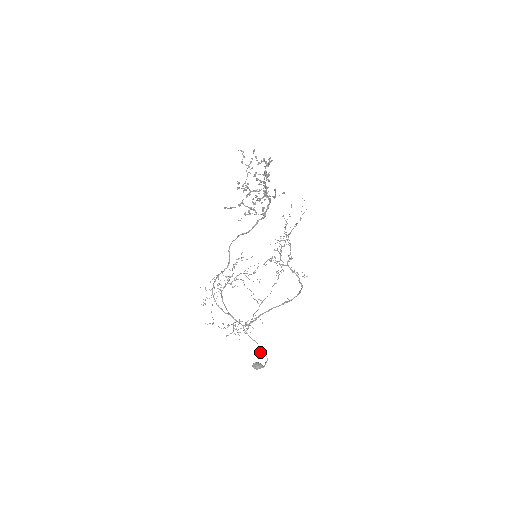
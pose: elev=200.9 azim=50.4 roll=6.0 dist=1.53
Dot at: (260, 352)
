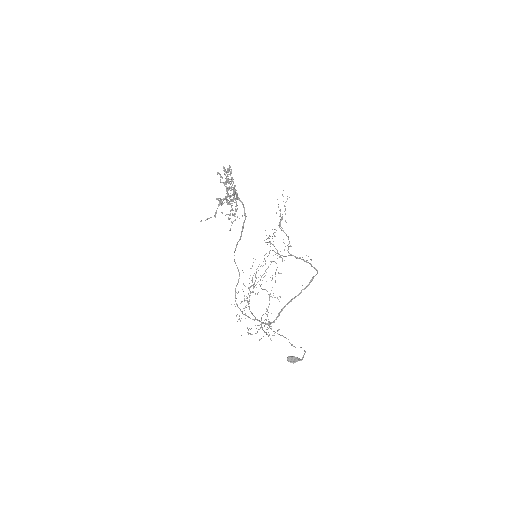
Dot at: (293, 346)
